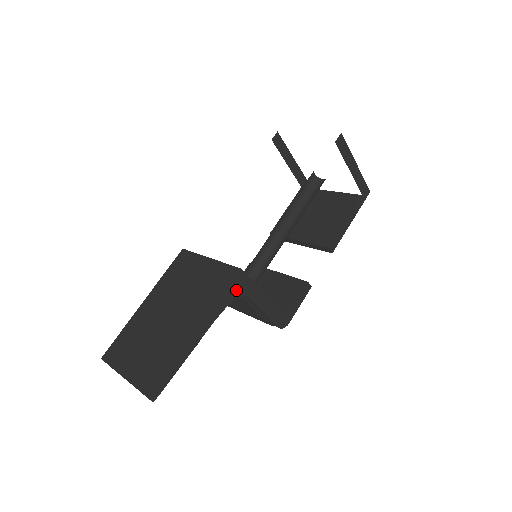
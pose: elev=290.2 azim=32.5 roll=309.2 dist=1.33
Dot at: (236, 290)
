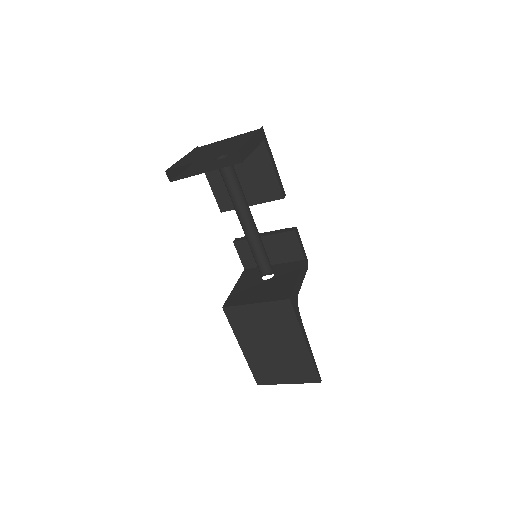
Dot at: (296, 306)
